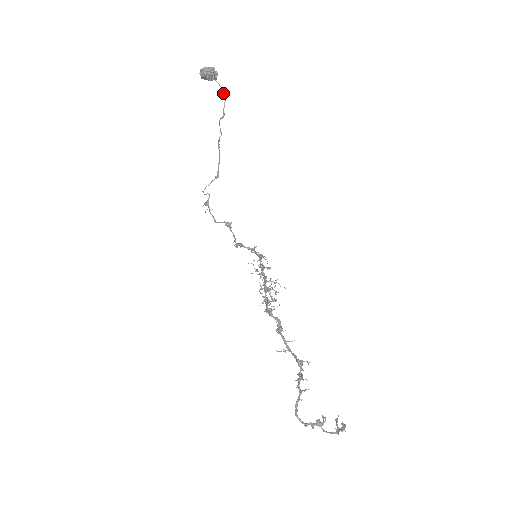
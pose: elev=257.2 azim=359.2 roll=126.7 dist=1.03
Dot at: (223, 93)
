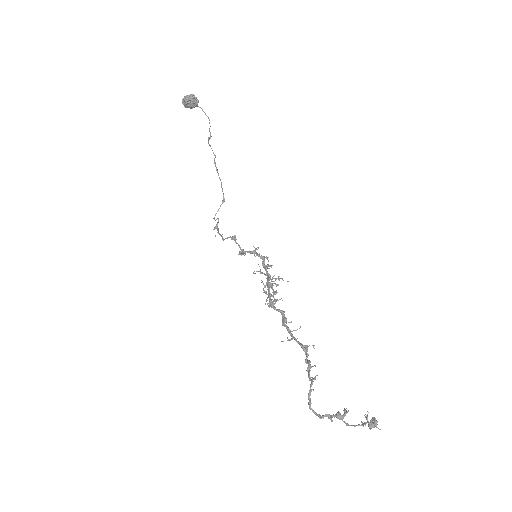
Dot at: (206, 115)
